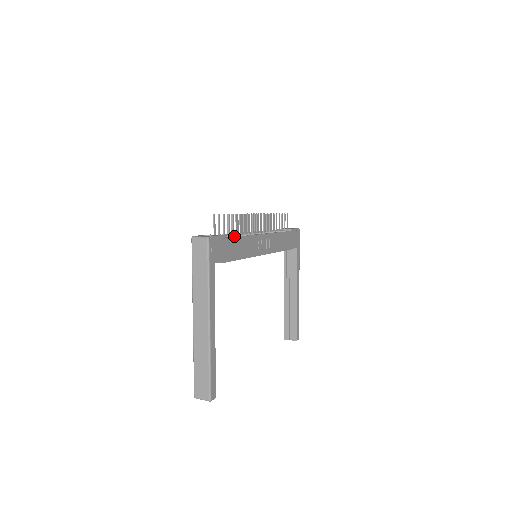
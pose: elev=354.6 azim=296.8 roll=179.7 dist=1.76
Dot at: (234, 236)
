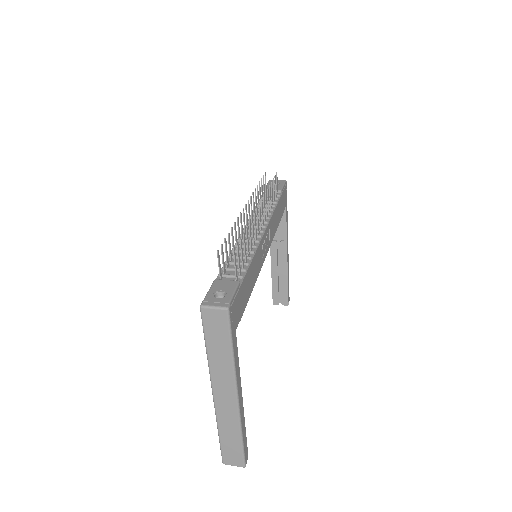
Dot at: (243, 266)
